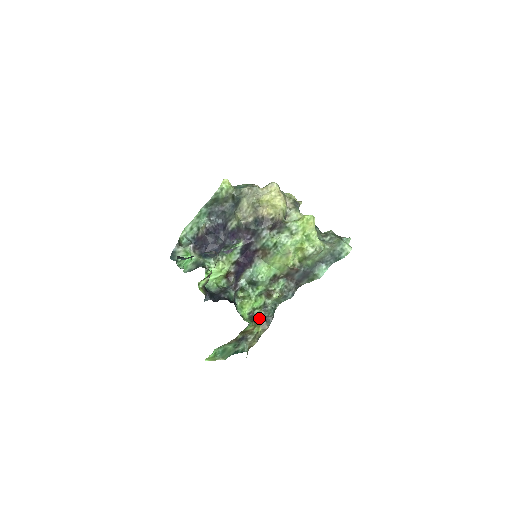
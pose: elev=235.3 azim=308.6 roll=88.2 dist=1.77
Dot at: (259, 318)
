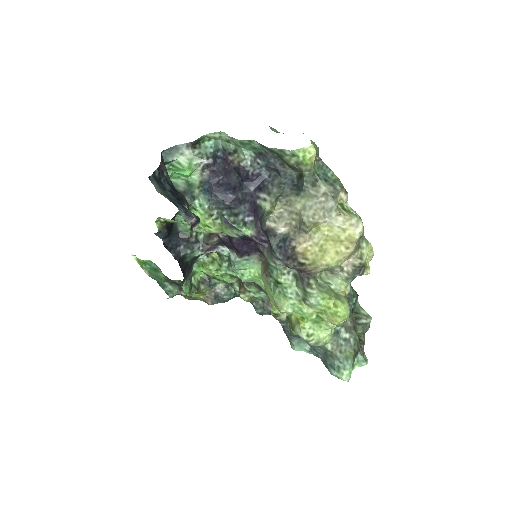
Dot at: (212, 288)
